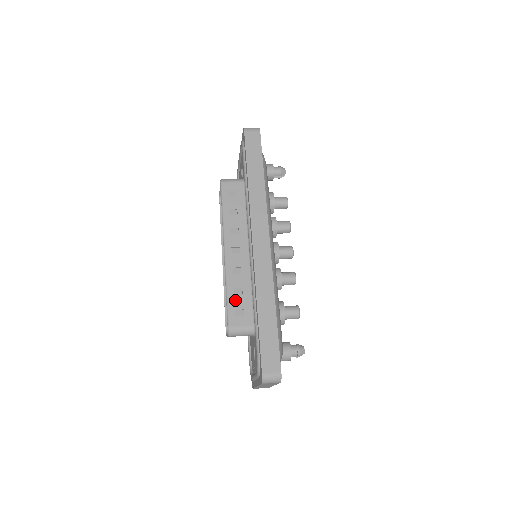
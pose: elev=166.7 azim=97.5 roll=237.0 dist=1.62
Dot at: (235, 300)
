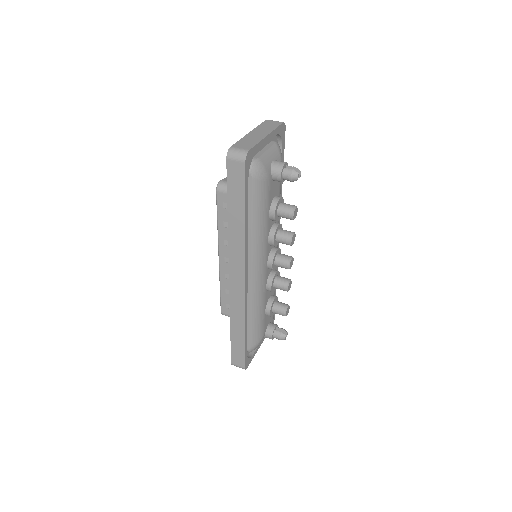
Dot at: (226, 297)
